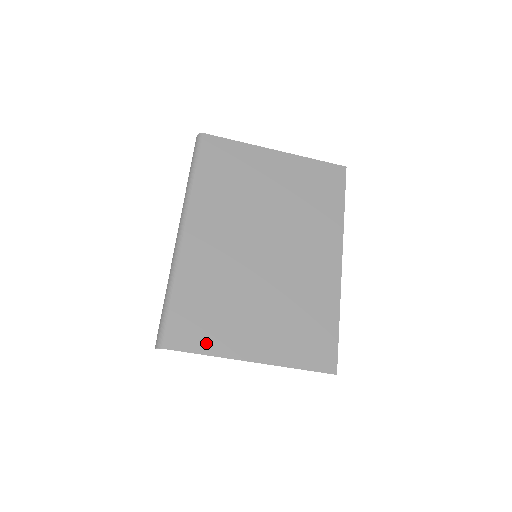
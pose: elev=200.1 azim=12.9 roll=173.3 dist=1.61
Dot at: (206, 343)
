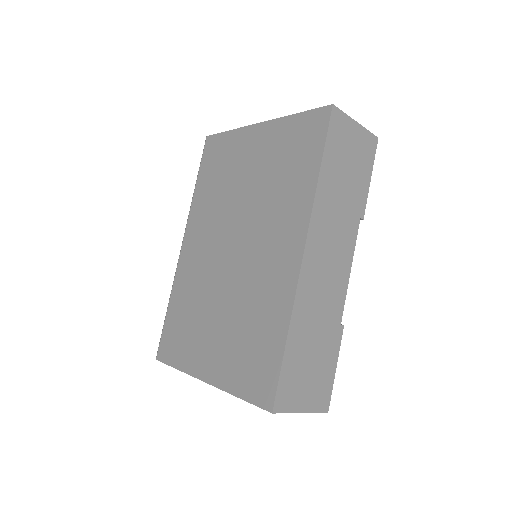
Dot at: (179, 357)
